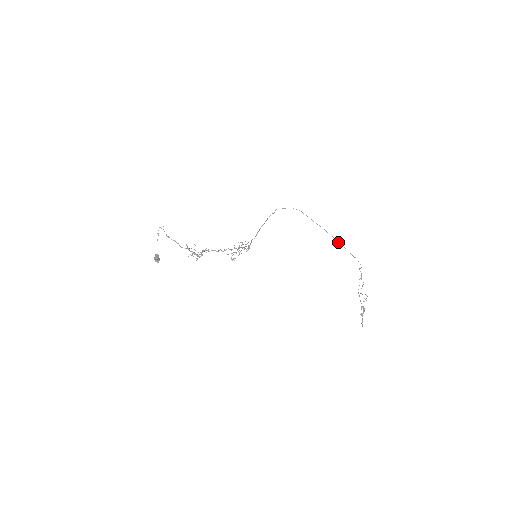
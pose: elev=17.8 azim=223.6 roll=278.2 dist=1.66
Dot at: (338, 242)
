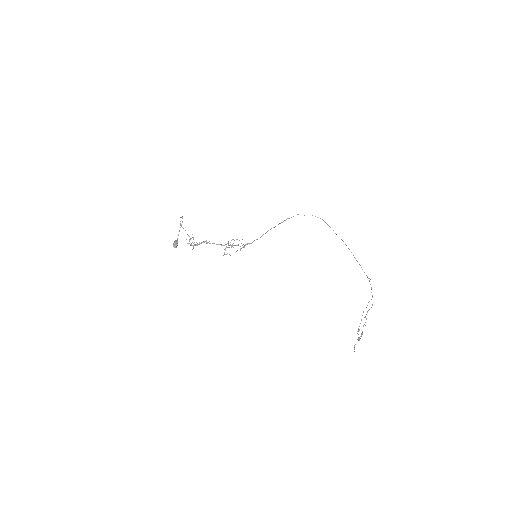
Dot at: (355, 258)
